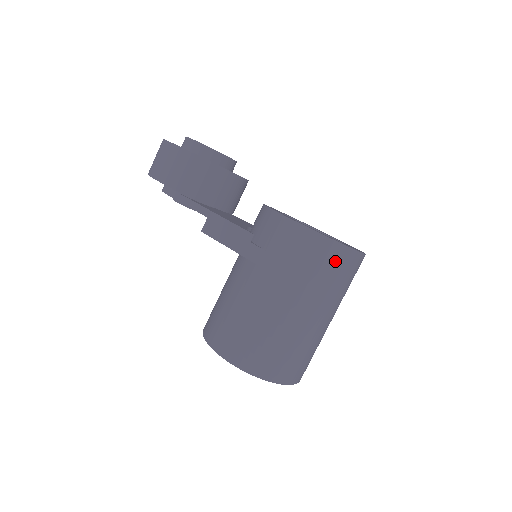
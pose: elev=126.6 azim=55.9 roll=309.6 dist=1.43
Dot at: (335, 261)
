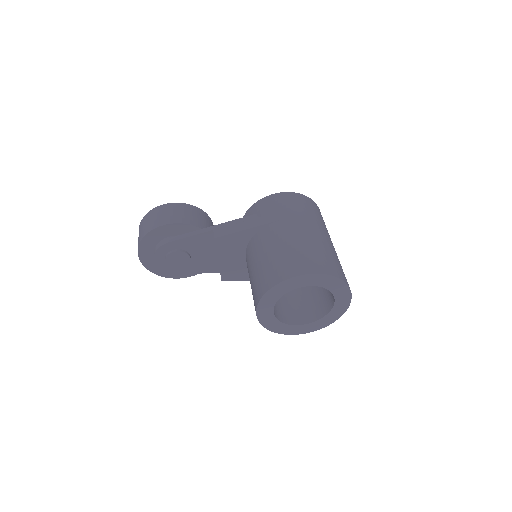
Dot at: (314, 207)
